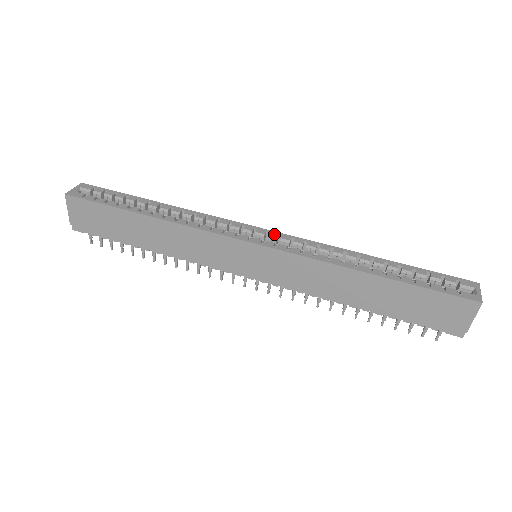
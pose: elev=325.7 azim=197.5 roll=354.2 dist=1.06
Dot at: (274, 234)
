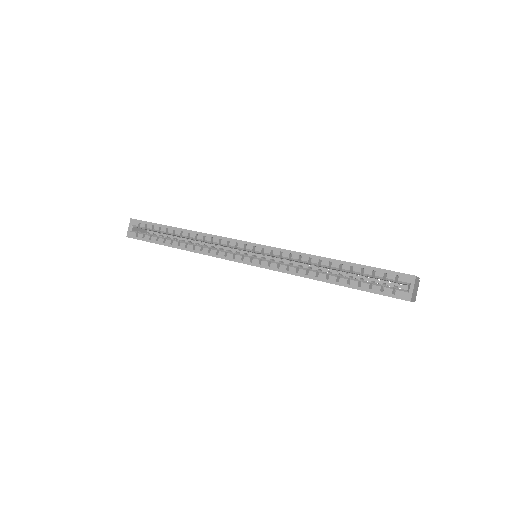
Dot at: (258, 248)
